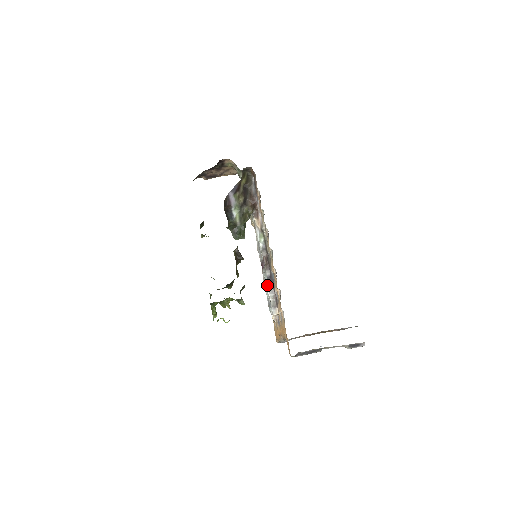
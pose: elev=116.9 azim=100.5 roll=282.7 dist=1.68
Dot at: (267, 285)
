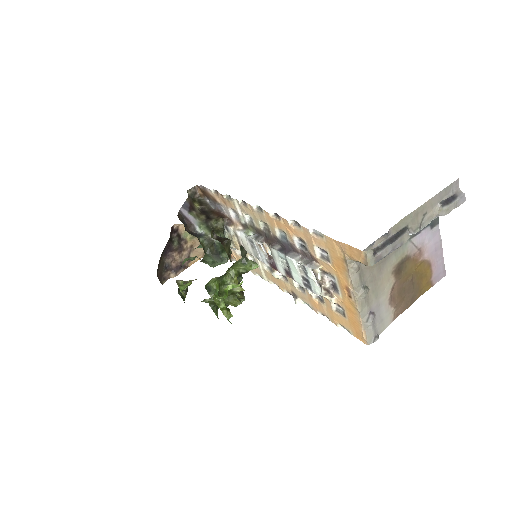
Dot at: (284, 255)
